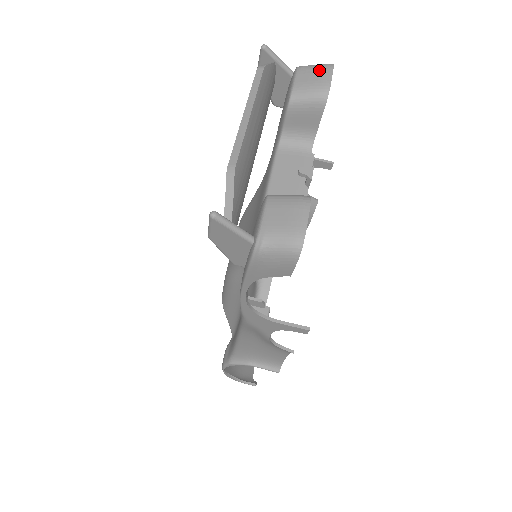
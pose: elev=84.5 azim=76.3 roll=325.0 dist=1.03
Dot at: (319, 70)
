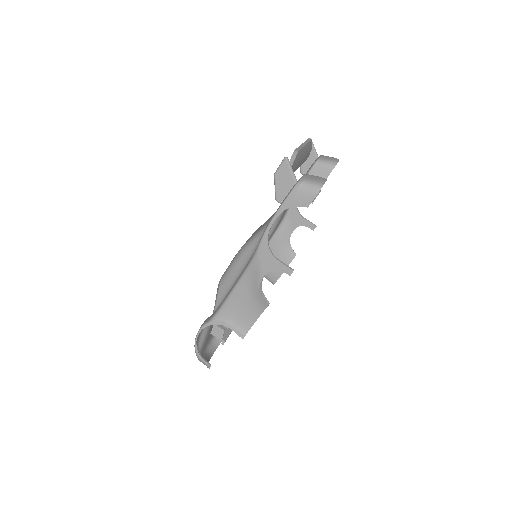
Dot at: (333, 157)
